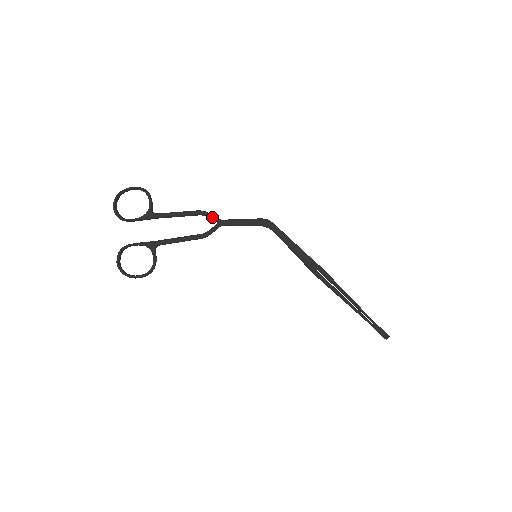
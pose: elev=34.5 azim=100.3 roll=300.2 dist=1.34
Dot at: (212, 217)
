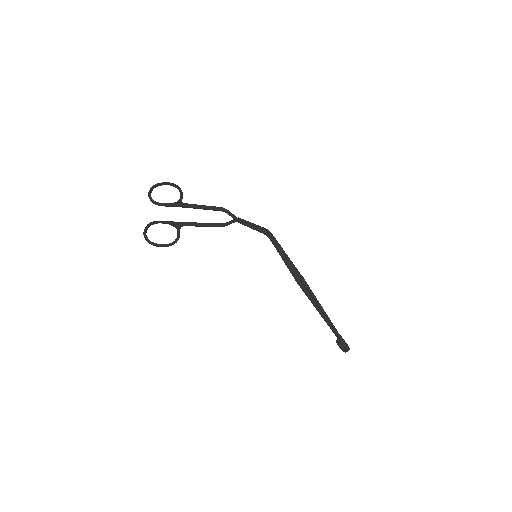
Dot at: (231, 214)
